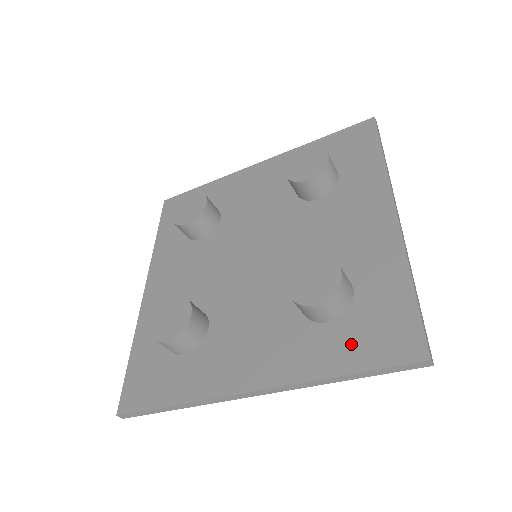
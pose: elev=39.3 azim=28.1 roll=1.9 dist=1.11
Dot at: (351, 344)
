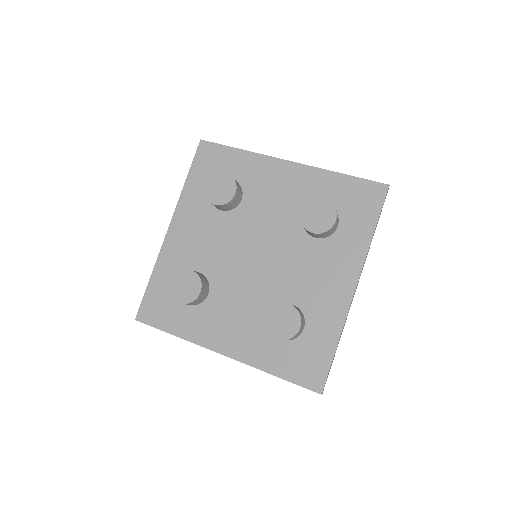
Dot at: (287, 361)
